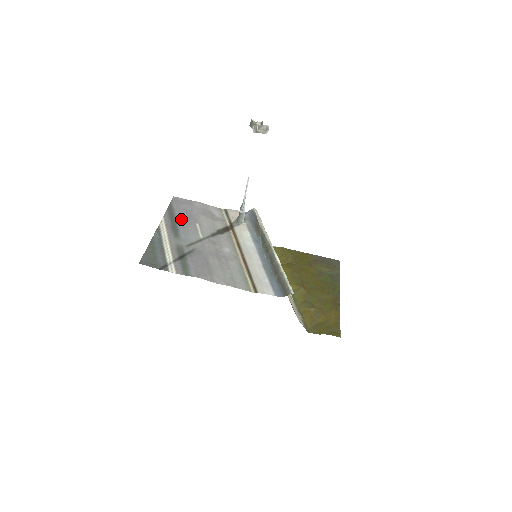
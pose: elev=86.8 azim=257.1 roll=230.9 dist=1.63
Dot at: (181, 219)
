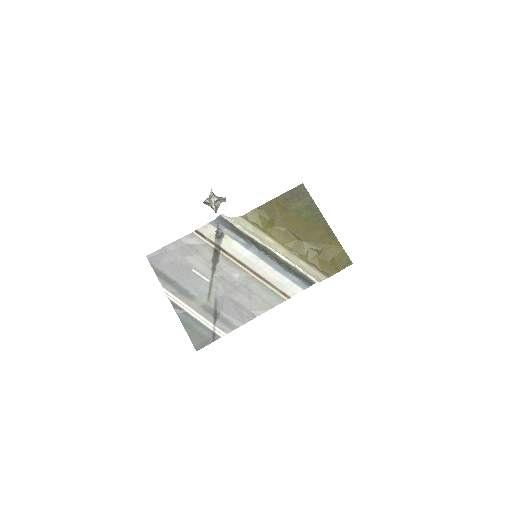
Dot at: (177, 277)
